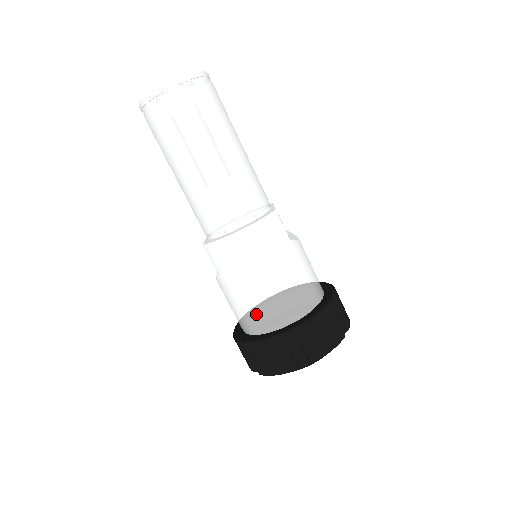
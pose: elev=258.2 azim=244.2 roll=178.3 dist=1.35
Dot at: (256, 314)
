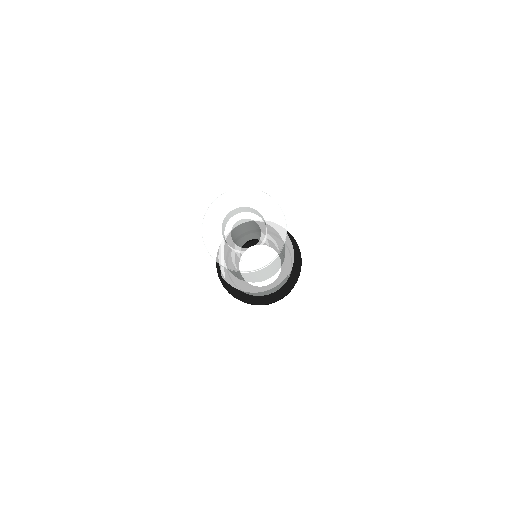
Dot at: occluded
